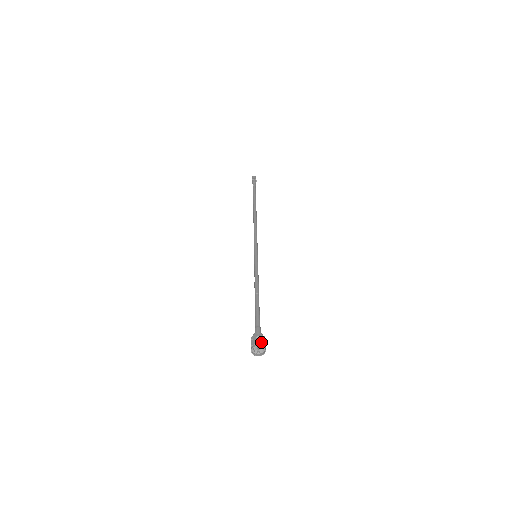
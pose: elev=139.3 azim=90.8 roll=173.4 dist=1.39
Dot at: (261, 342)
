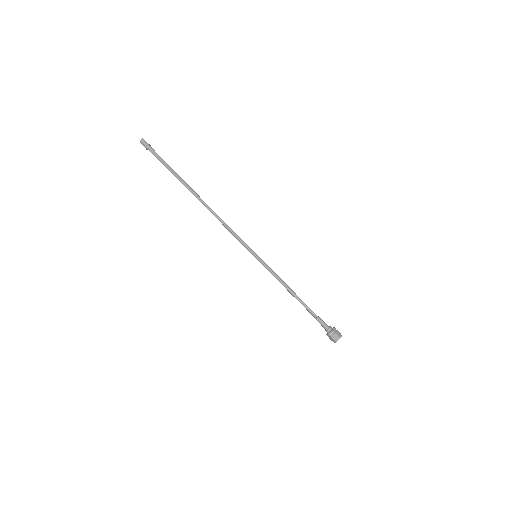
Dot at: (339, 334)
